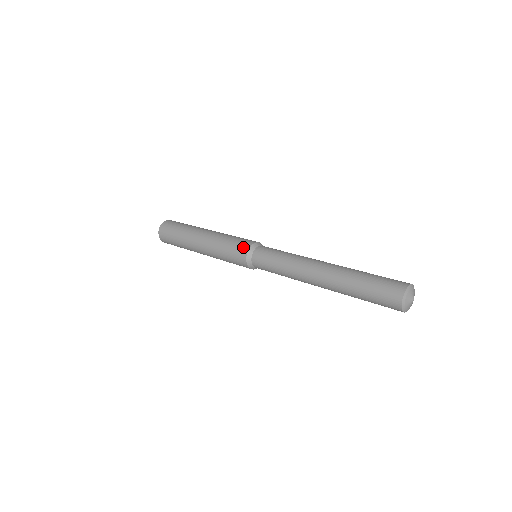
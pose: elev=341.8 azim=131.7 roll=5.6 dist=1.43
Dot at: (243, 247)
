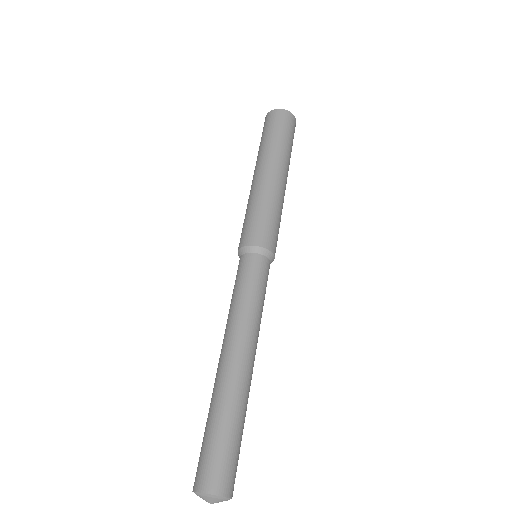
Dot at: (240, 241)
